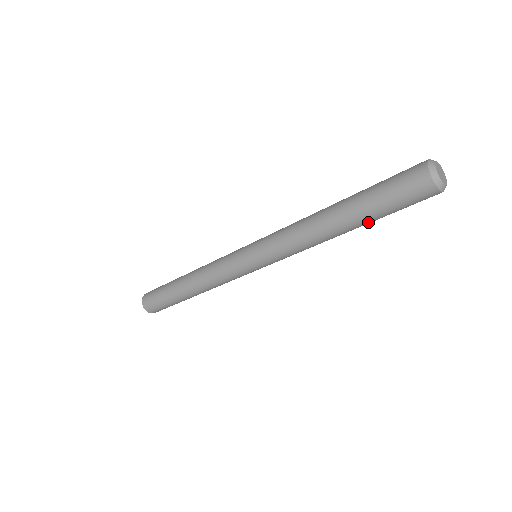
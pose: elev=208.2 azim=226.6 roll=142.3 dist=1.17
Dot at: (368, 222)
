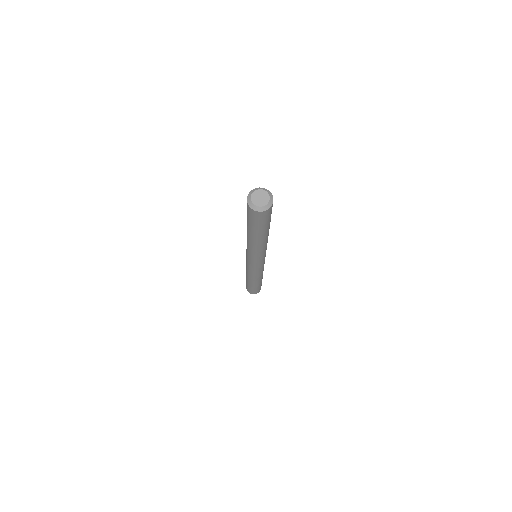
Dot at: (255, 233)
